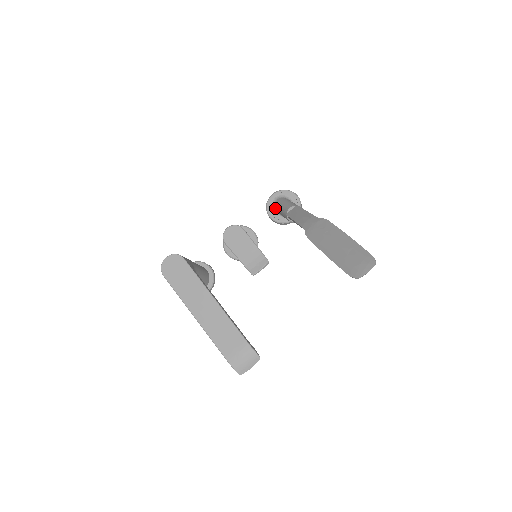
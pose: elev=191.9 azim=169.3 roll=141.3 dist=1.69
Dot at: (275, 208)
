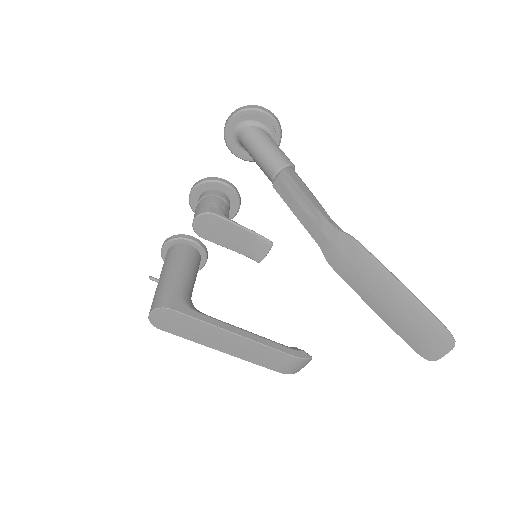
Dot at: (241, 146)
